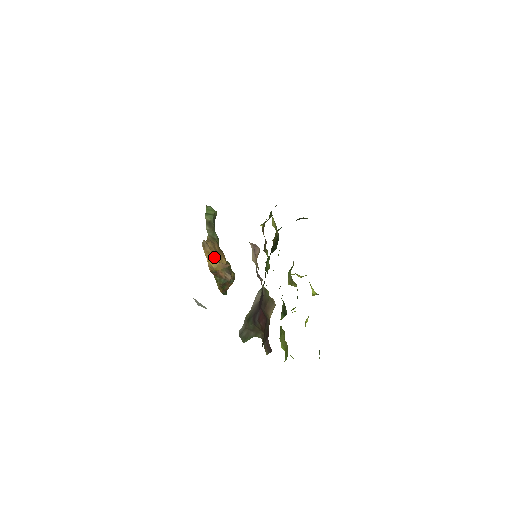
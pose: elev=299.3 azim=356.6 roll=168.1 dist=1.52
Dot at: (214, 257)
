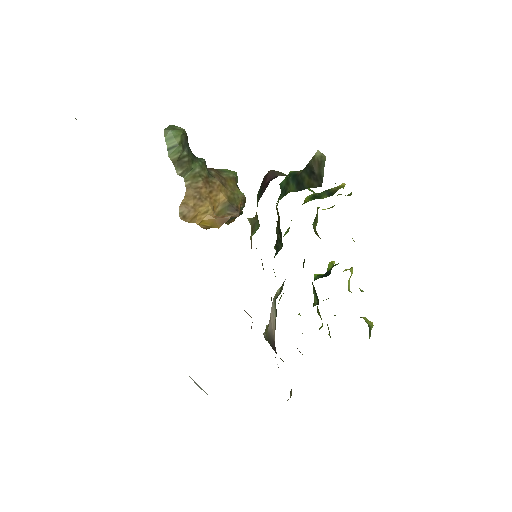
Dot at: (205, 214)
